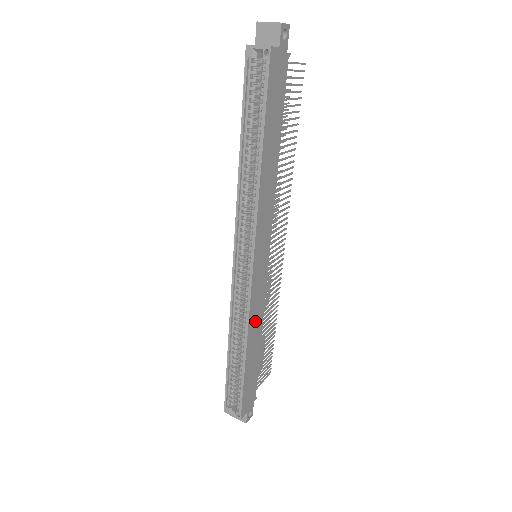
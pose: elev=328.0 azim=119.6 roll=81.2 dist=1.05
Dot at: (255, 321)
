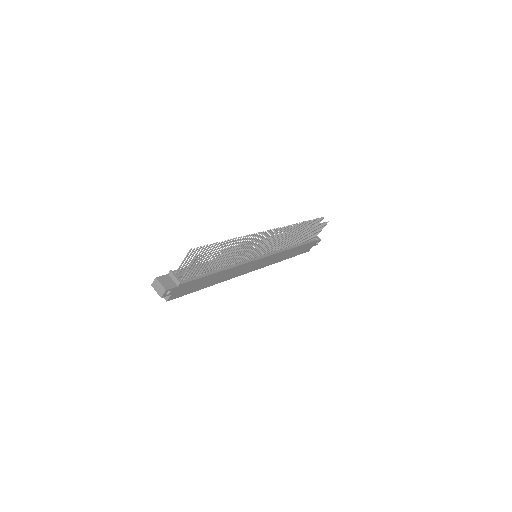
Dot at: (279, 258)
